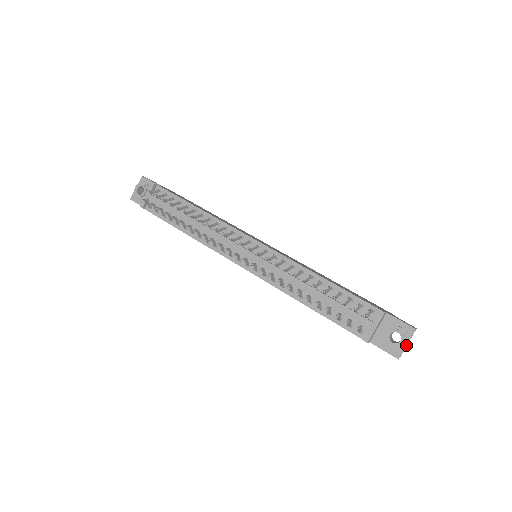
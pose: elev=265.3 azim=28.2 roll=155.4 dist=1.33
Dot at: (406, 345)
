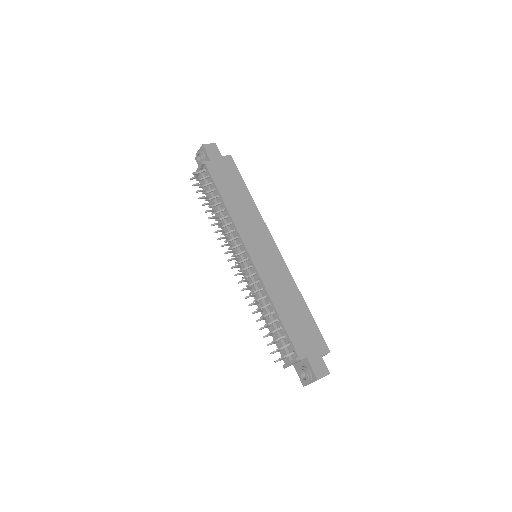
Dot at: (310, 383)
